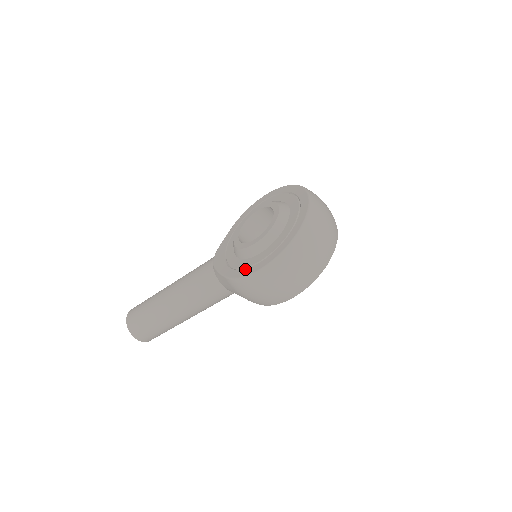
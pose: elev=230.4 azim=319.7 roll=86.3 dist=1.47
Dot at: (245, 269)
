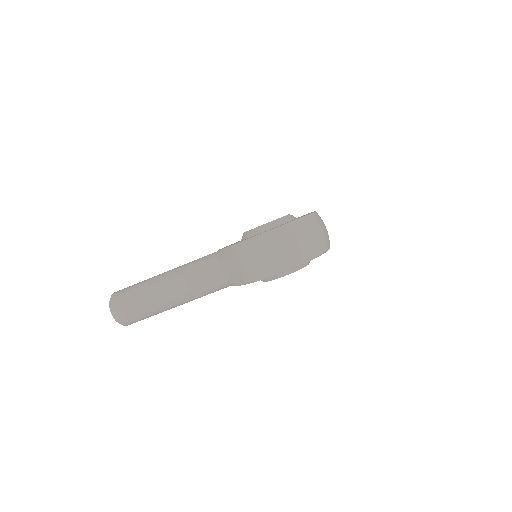
Dot at: occluded
